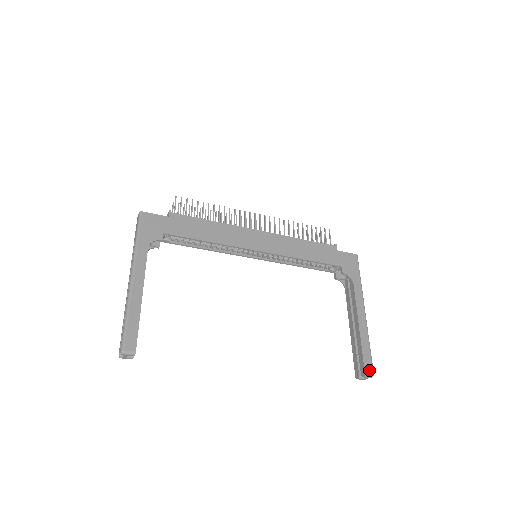
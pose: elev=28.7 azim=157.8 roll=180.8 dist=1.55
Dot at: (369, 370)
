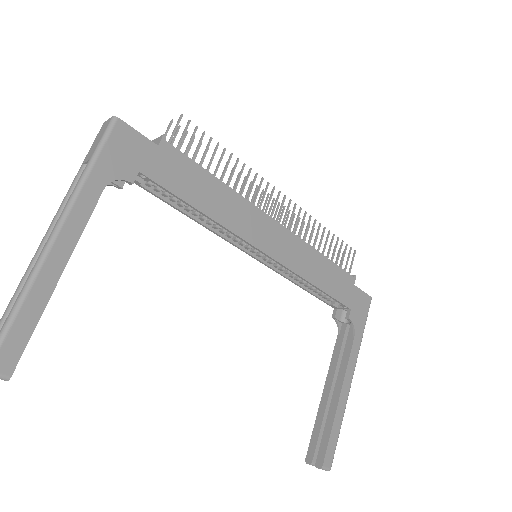
Dot at: (328, 462)
